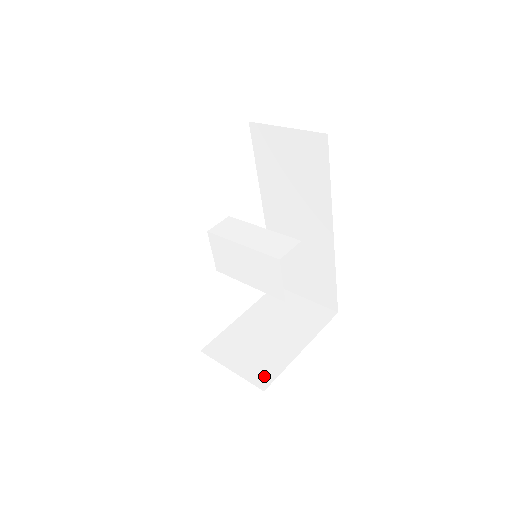
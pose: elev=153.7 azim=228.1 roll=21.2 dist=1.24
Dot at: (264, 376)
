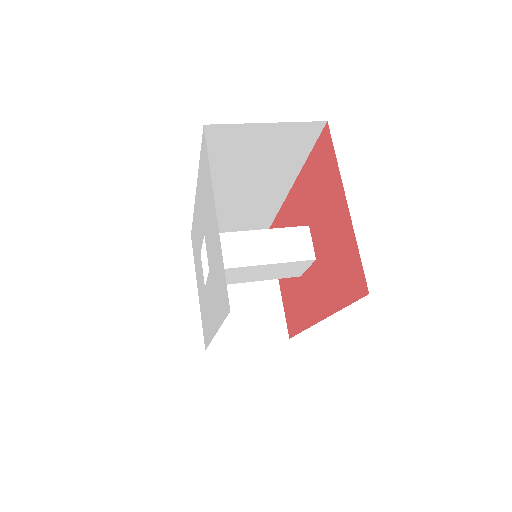
Dot at: (277, 328)
